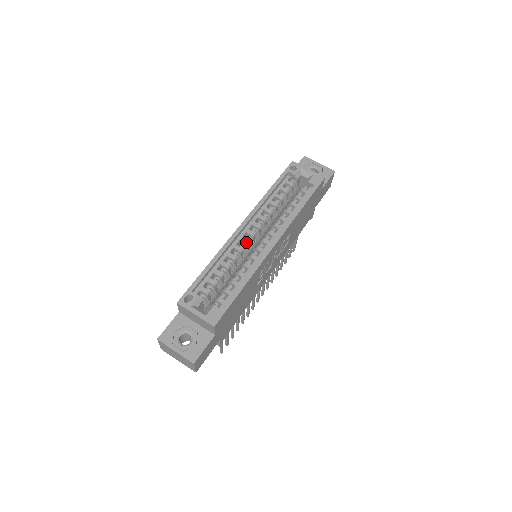
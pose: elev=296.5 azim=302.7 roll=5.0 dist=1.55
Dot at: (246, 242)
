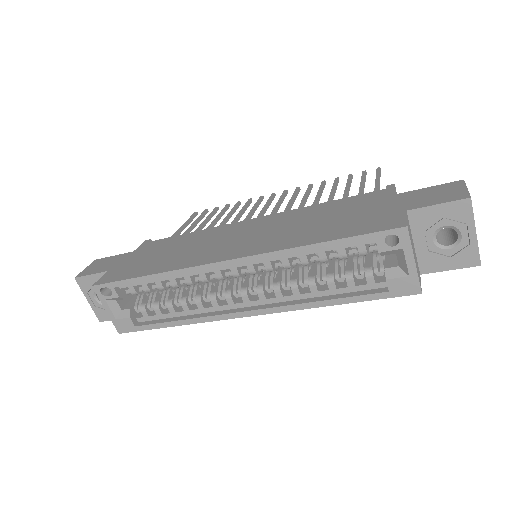
Dot at: (220, 279)
